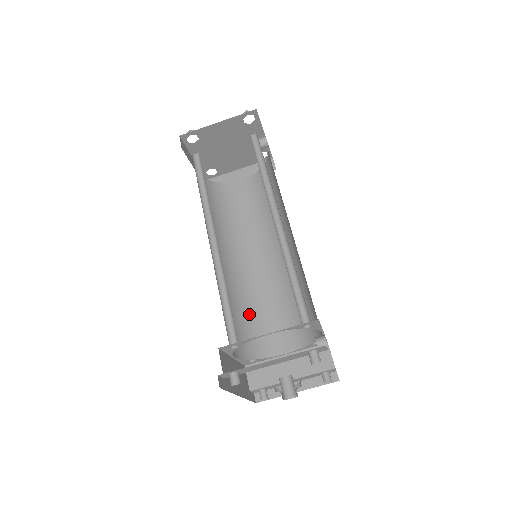
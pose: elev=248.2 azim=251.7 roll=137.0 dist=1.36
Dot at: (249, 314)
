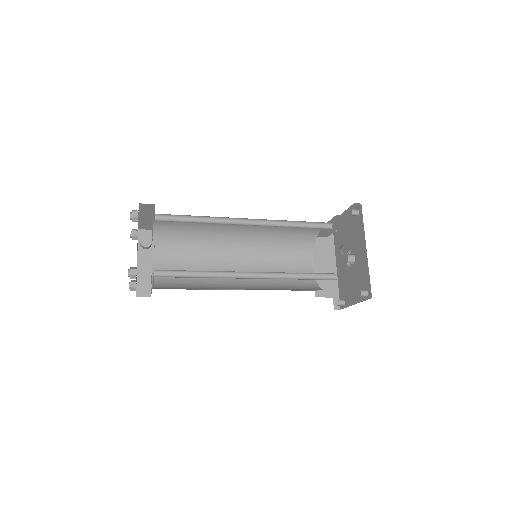
Dot at: (283, 239)
